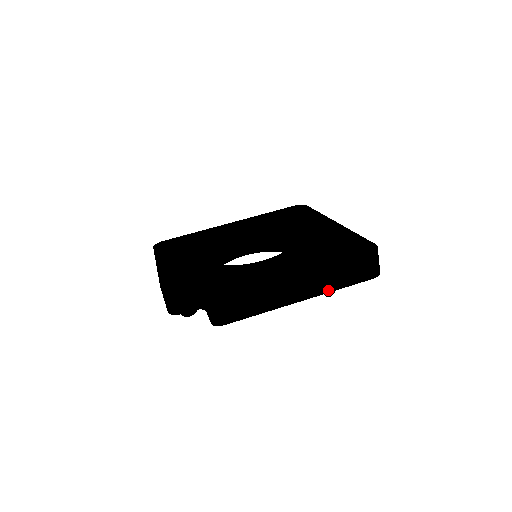
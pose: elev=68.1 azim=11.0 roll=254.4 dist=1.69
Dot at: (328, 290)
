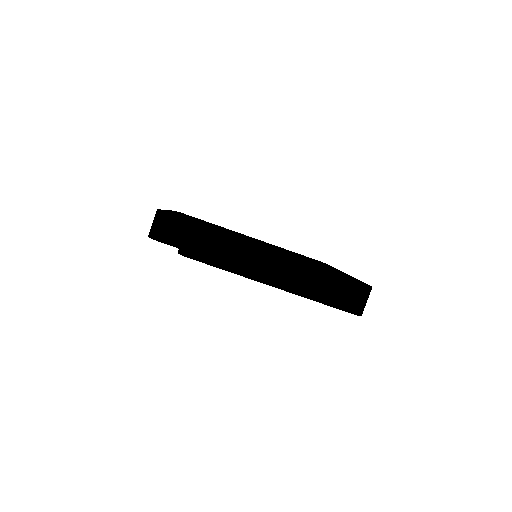
Dot at: (302, 293)
